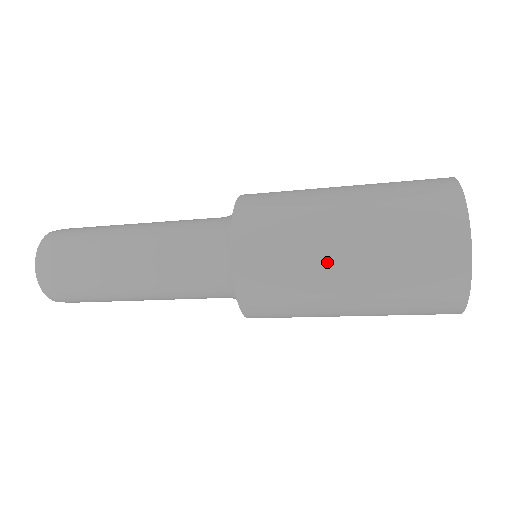
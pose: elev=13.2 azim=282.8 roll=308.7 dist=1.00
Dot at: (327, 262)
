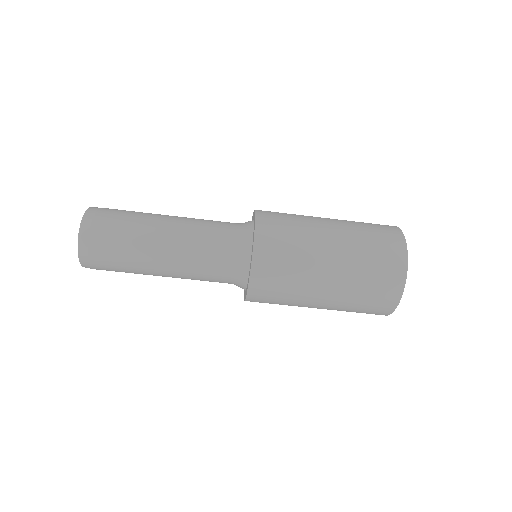
Dot at: (319, 222)
